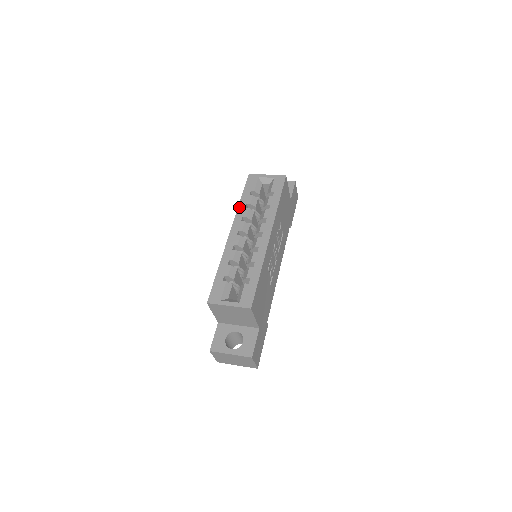
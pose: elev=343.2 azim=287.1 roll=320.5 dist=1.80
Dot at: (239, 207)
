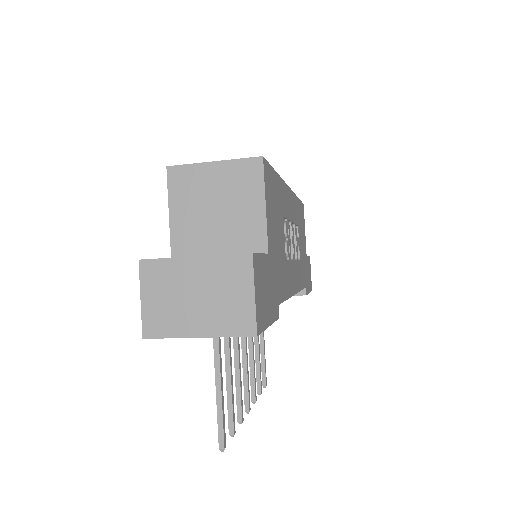
Dot at: occluded
